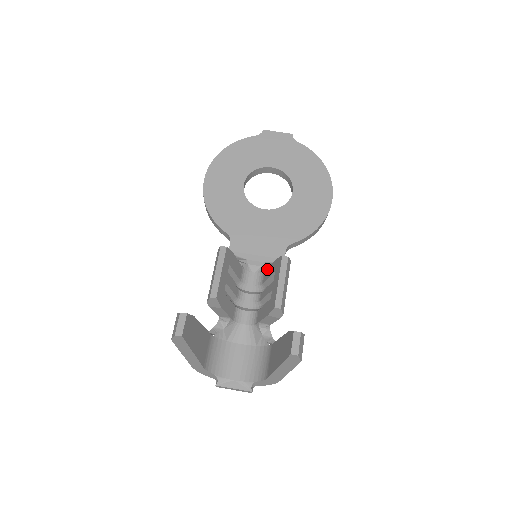
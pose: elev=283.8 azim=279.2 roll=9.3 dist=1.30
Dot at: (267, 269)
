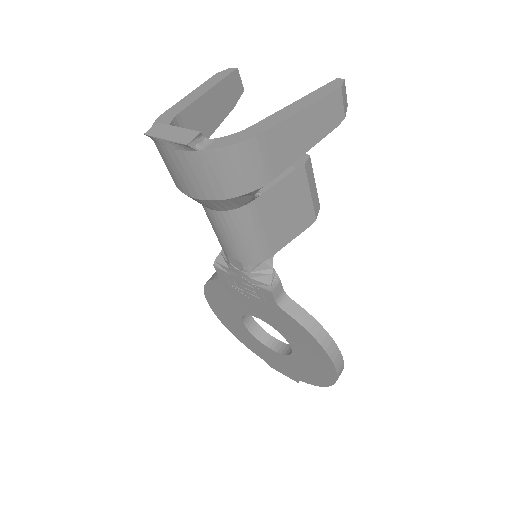
Dot at: occluded
